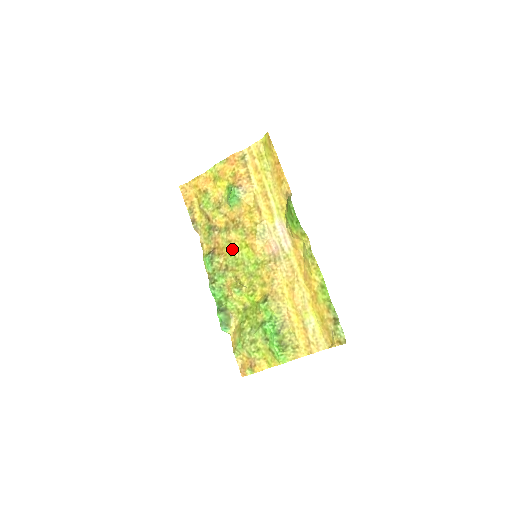
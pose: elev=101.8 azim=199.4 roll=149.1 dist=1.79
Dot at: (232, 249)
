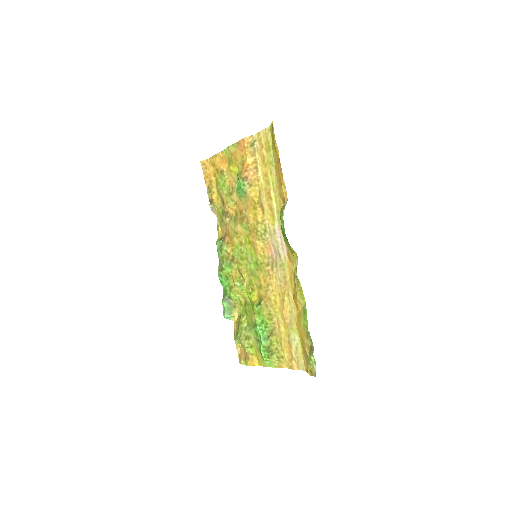
Dot at: (238, 241)
